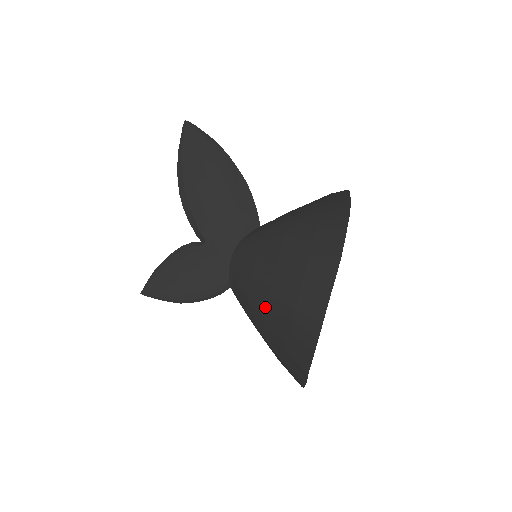
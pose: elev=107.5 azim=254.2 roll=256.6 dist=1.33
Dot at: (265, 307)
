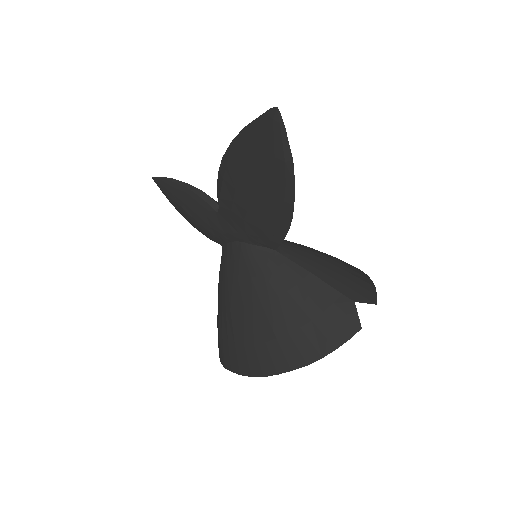
Dot at: (219, 302)
